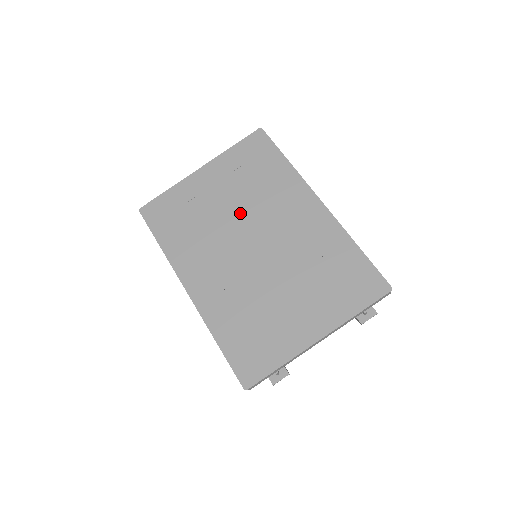
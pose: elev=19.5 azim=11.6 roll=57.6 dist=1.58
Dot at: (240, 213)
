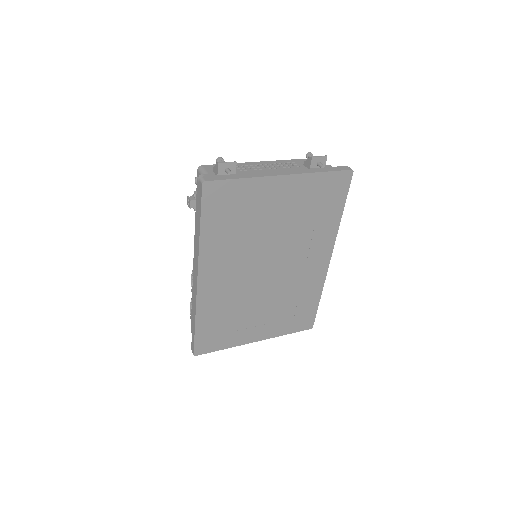
Dot at: (280, 239)
